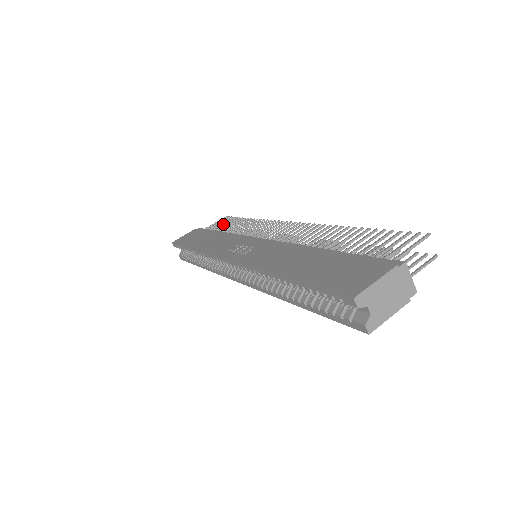
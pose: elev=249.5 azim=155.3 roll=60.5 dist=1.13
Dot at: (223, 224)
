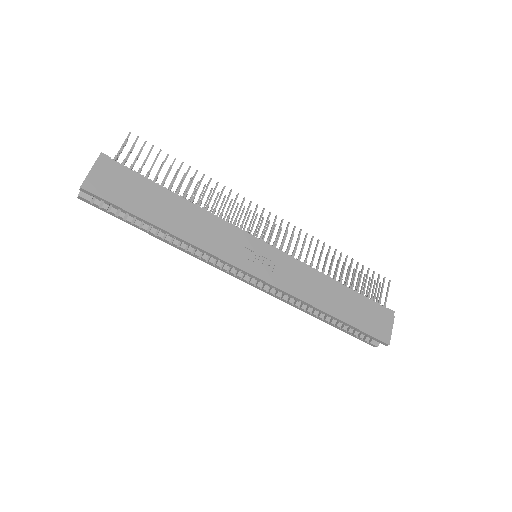
Dot at: occluded
